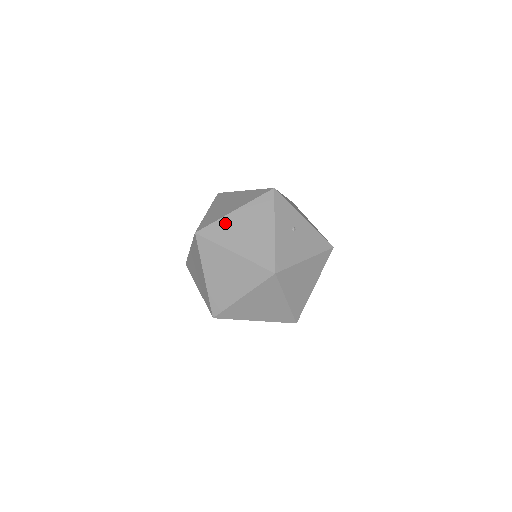
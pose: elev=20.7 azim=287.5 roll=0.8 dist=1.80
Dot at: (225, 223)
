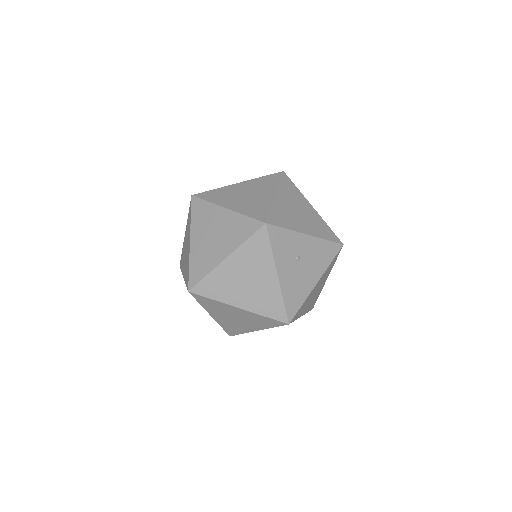
Dot at: (219, 276)
